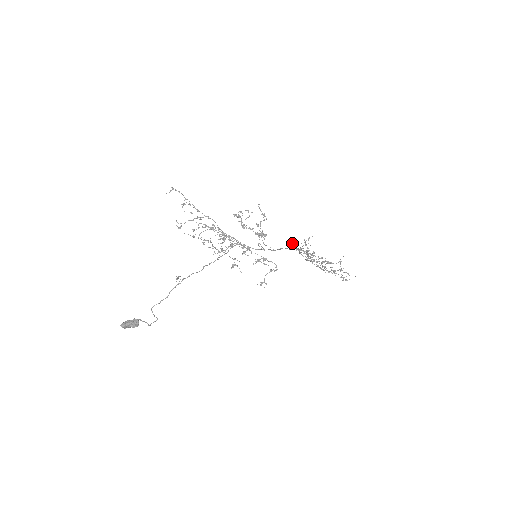
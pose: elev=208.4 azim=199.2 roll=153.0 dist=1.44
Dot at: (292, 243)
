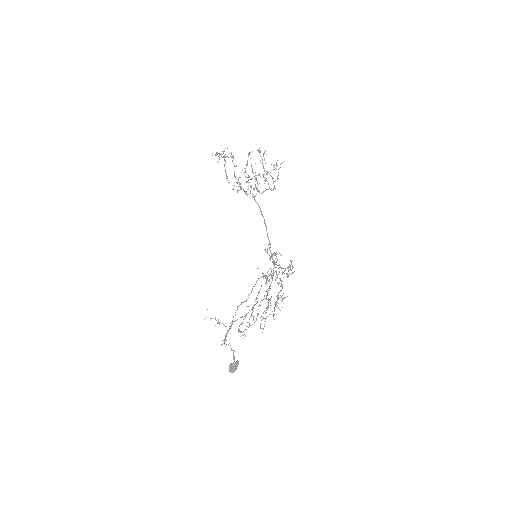
Dot at: occluded
